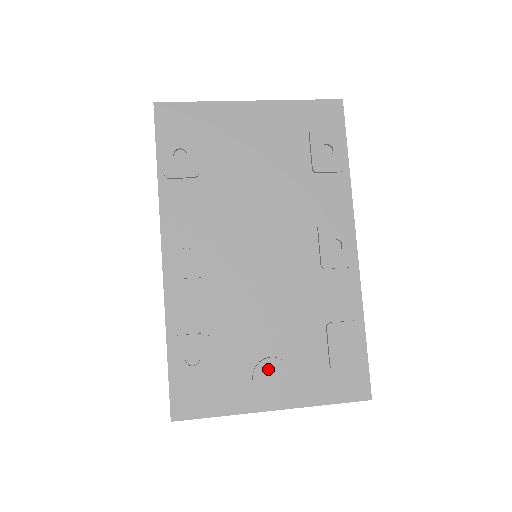
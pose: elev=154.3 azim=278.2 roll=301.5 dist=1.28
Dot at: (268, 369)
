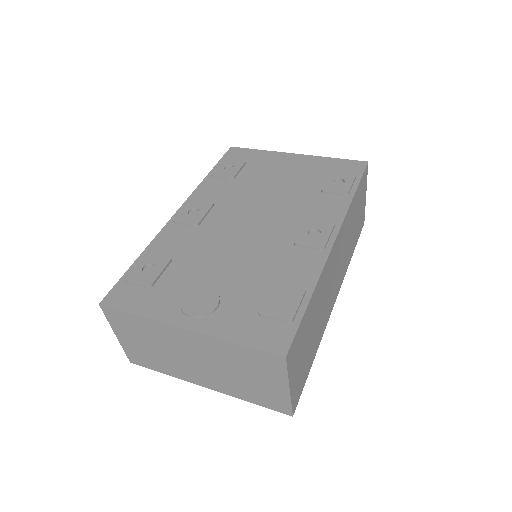
Dot at: (201, 294)
